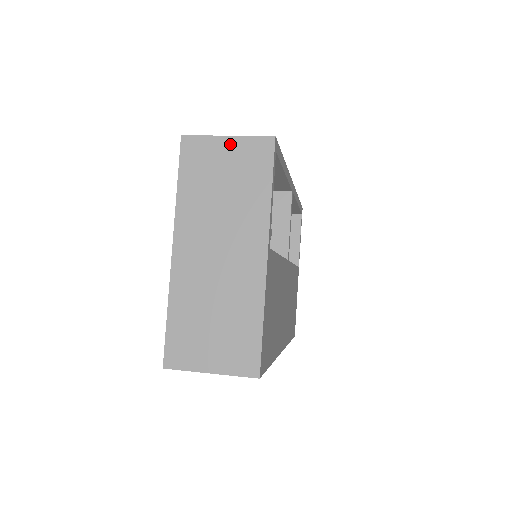
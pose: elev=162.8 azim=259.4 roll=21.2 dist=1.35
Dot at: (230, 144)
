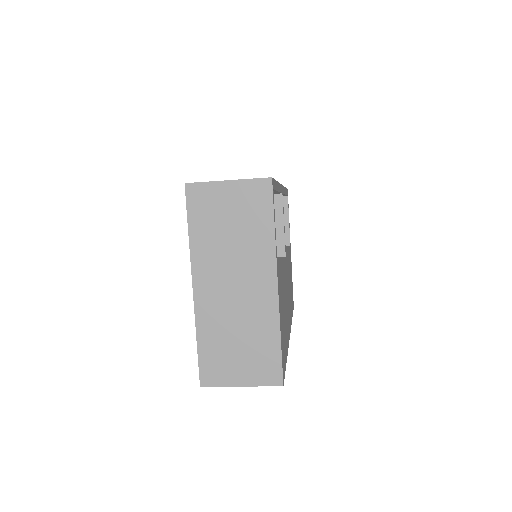
Dot at: (231, 188)
